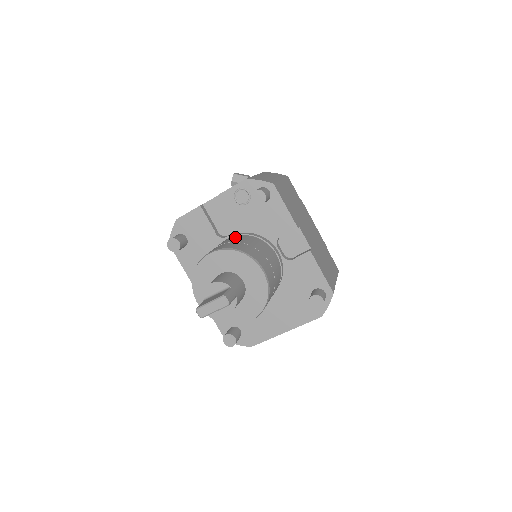
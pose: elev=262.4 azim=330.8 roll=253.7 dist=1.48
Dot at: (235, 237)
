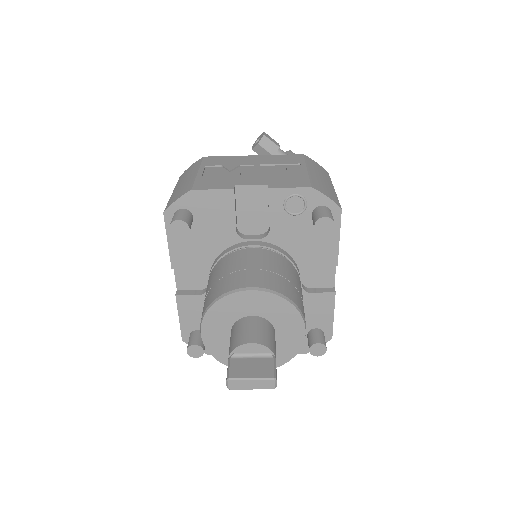
Dot at: (269, 255)
